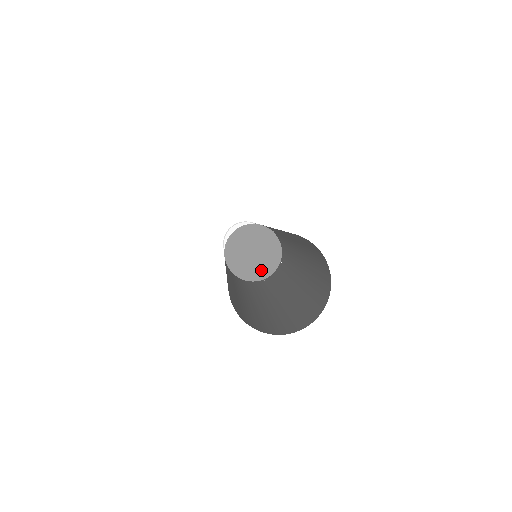
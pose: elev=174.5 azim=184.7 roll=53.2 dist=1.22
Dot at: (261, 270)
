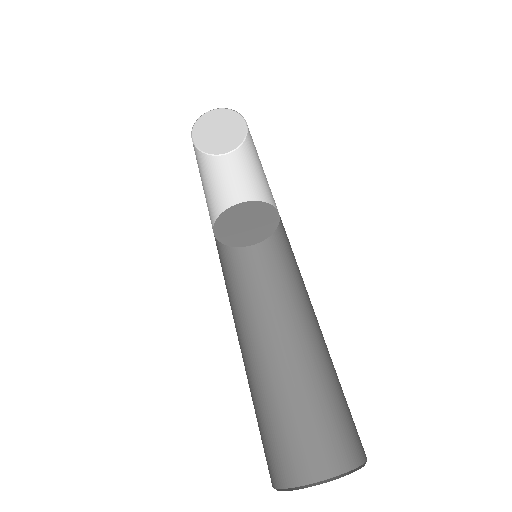
Dot at: (255, 237)
